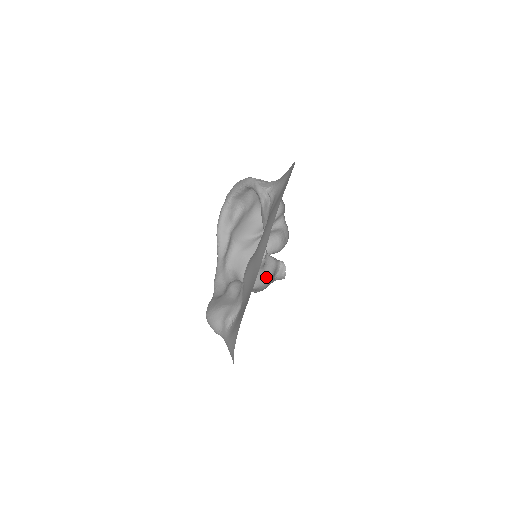
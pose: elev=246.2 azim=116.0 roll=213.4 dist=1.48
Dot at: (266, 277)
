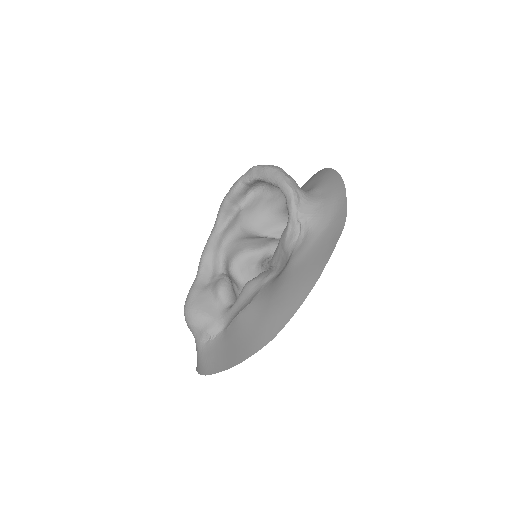
Dot at: occluded
